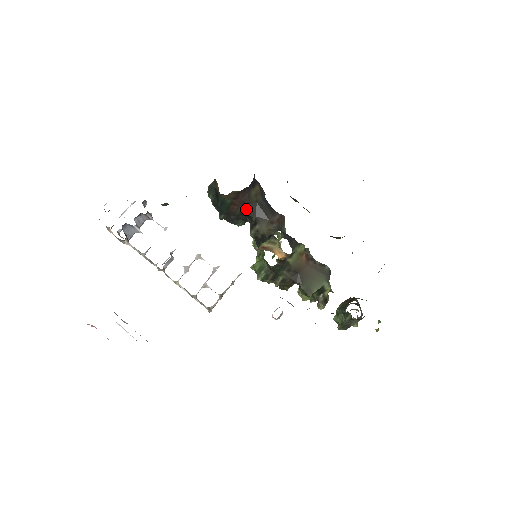
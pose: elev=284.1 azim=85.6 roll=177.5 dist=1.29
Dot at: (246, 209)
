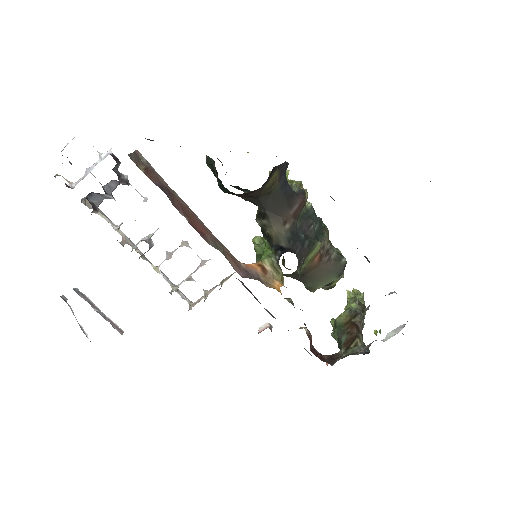
Dot at: (254, 200)
